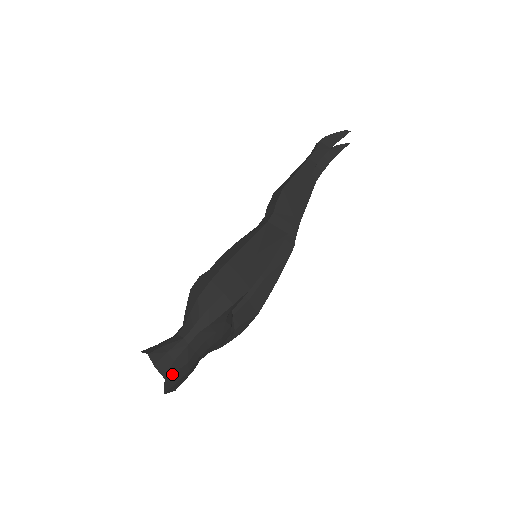
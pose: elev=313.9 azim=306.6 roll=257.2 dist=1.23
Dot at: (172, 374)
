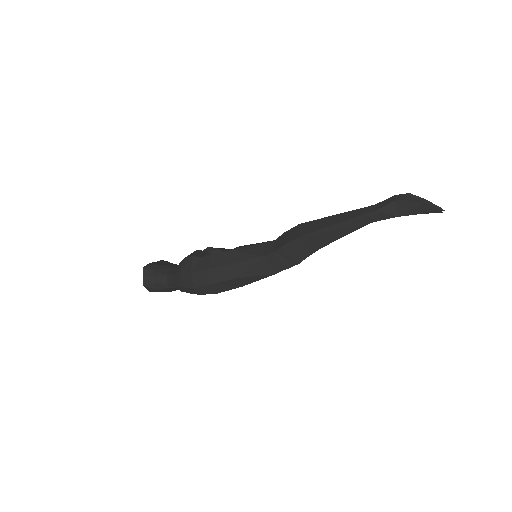
Dot at: occluded
